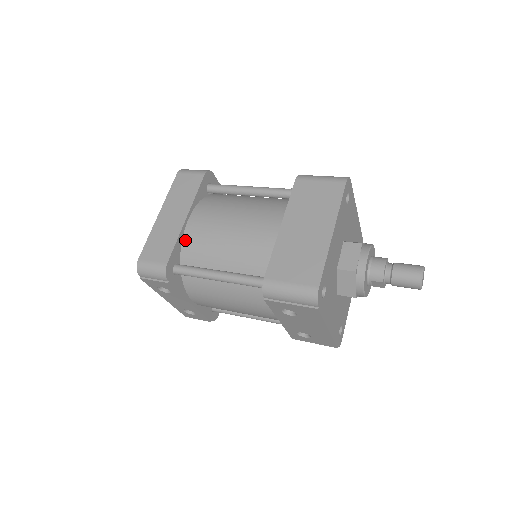
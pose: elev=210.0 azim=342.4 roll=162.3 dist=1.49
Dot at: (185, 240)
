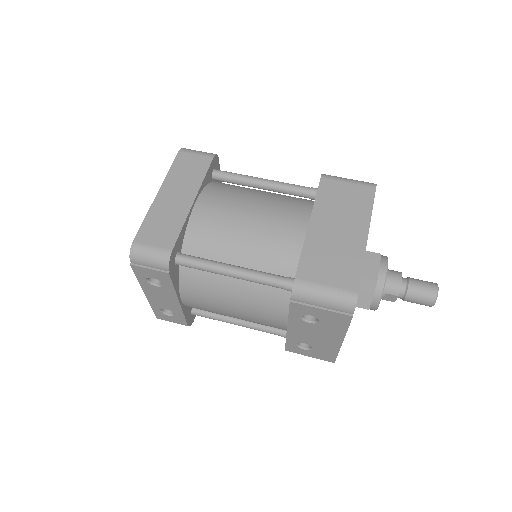
Dot at: (191, 226)
